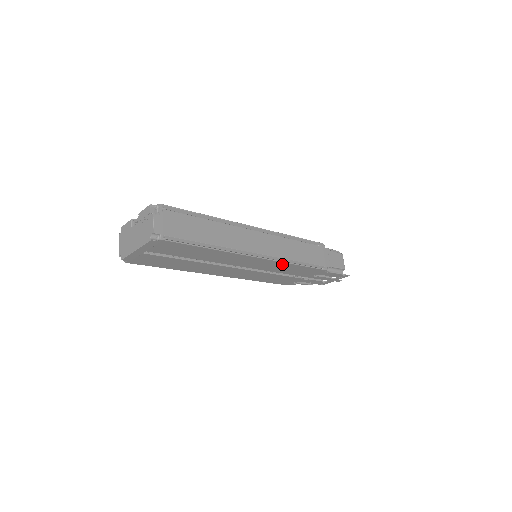
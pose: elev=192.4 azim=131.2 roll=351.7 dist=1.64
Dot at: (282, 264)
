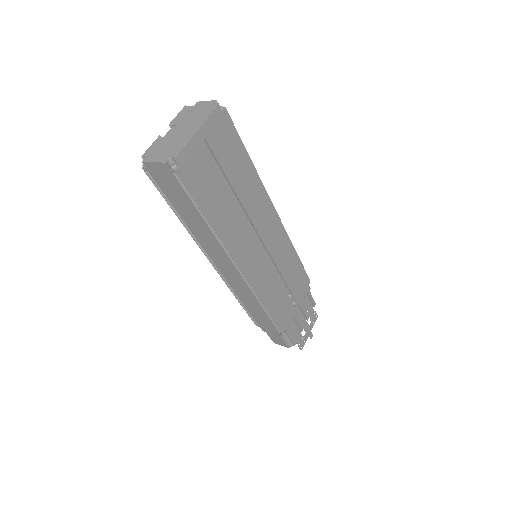
Dot at: (287, 244)
